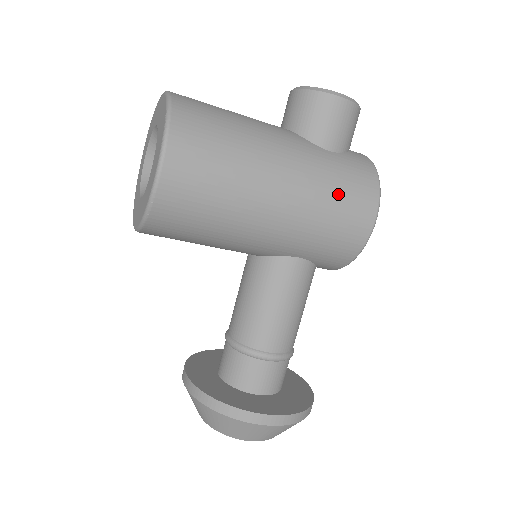
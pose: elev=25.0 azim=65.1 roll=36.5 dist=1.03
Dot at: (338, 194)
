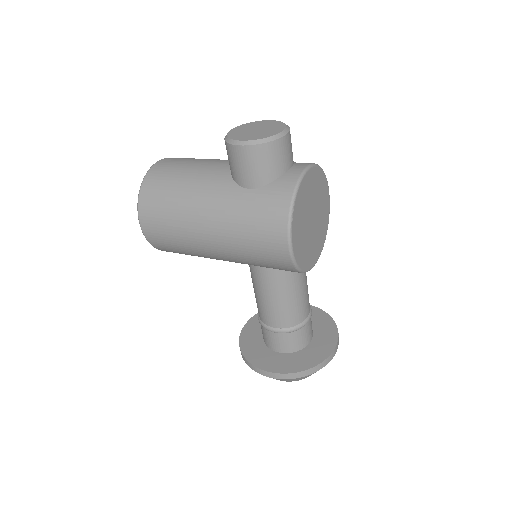
Dot at: (250, 230)
